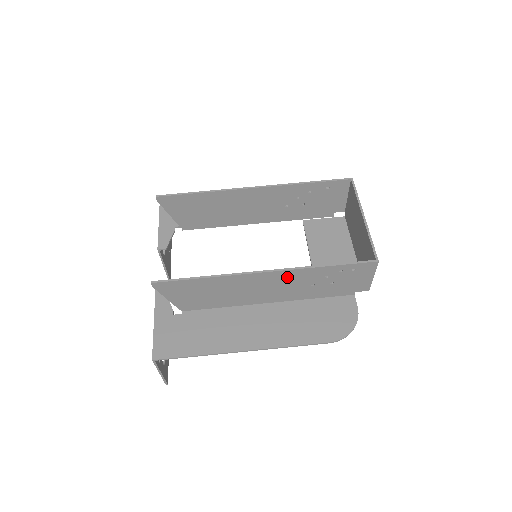
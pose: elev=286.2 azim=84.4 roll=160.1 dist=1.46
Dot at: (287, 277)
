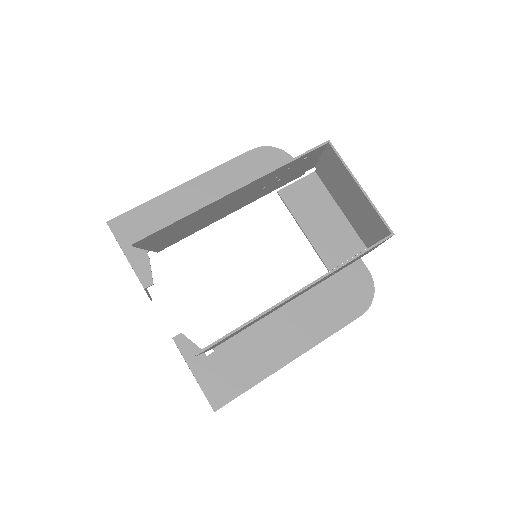
Dot at: (317, 282)
